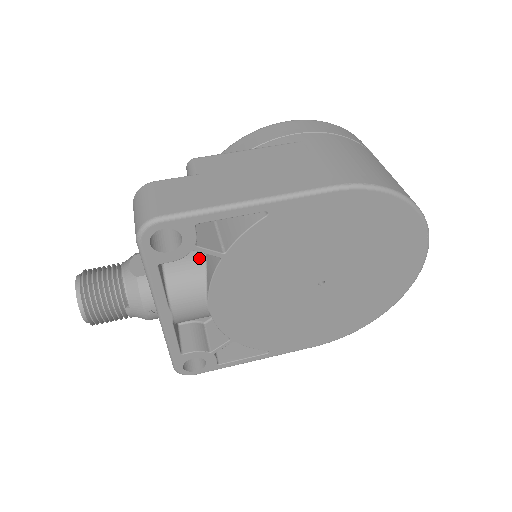
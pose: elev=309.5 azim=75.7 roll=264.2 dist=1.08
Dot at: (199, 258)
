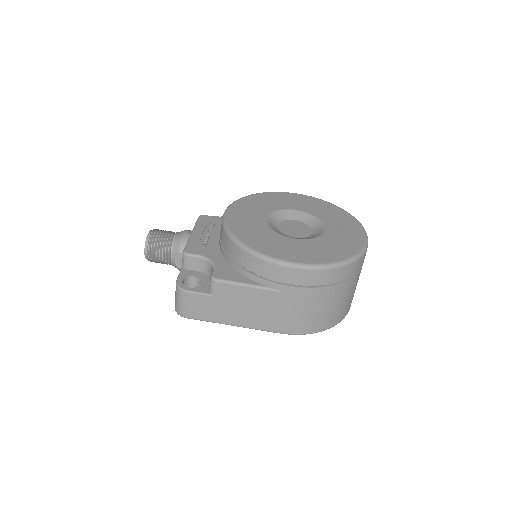
Dot at: occluded
